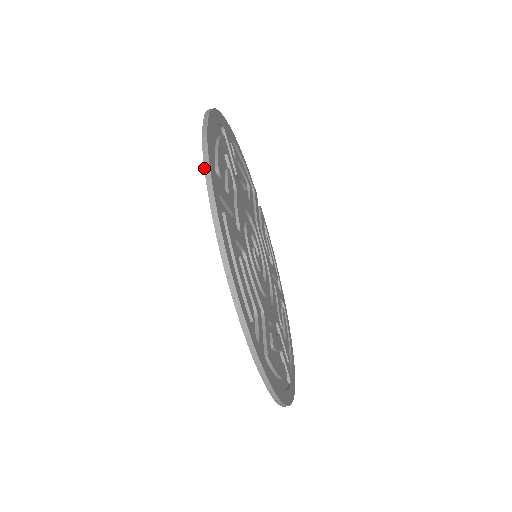
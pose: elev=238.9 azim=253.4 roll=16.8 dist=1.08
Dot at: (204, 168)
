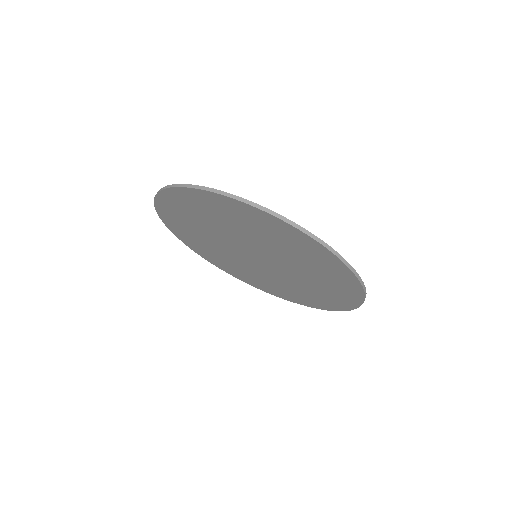
Dot at: occluded
